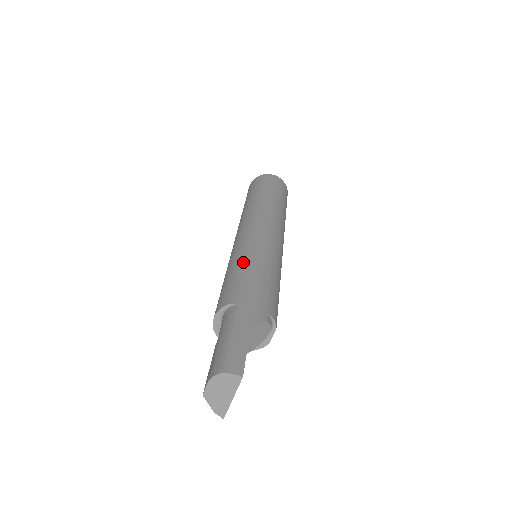
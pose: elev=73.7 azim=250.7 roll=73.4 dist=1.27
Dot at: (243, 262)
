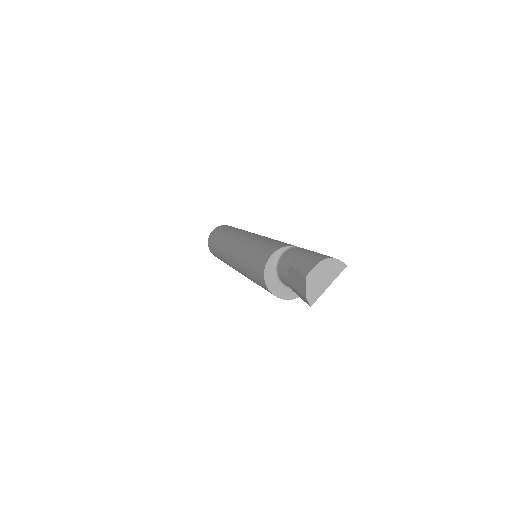
Dot at: occluded
